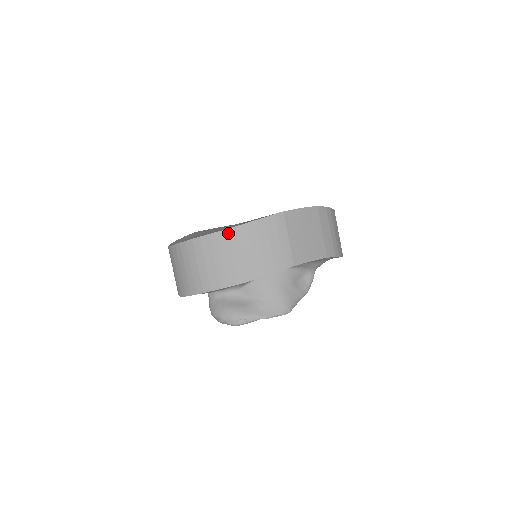
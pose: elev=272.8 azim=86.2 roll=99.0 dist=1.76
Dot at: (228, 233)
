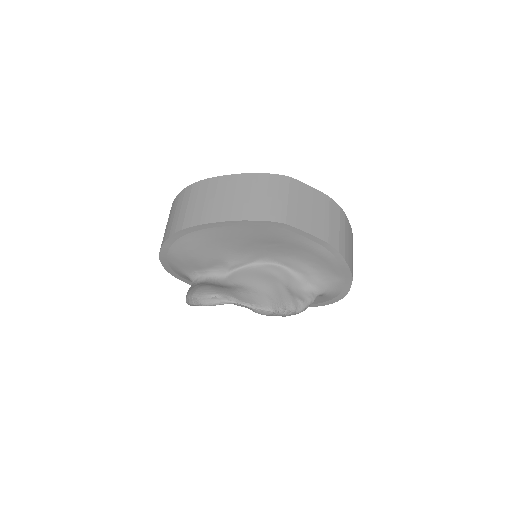
Dot at: (228, 178)
